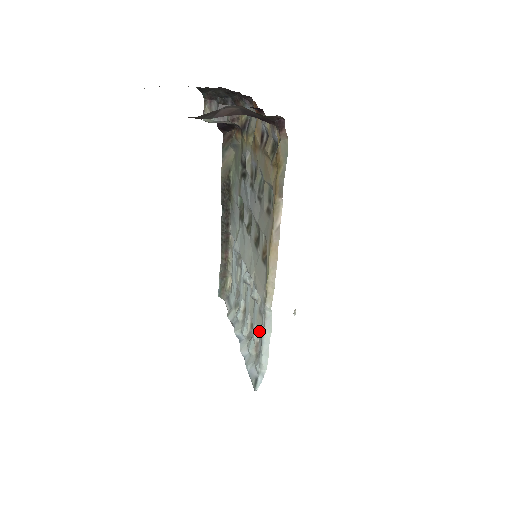
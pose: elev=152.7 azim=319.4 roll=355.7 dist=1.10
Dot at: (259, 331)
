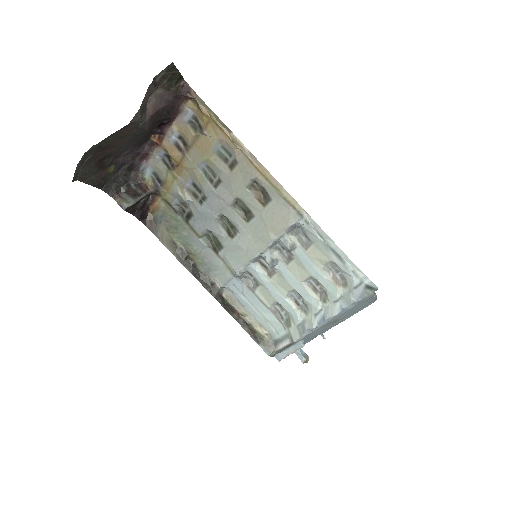
Dot at: (323, 258)
